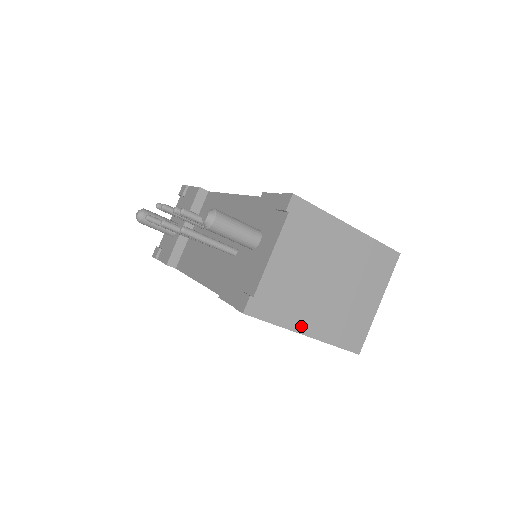
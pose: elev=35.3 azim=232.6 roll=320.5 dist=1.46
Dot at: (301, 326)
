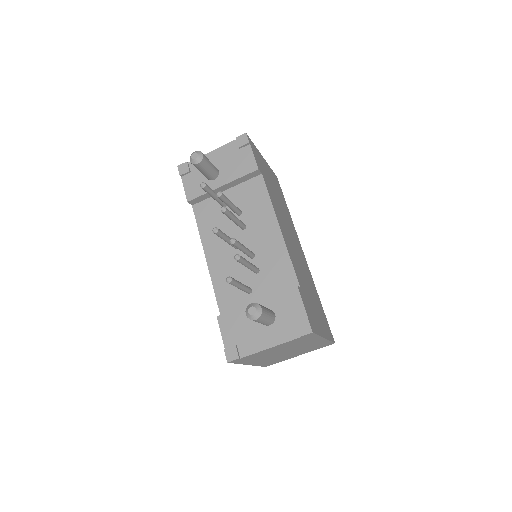
Dot at: (251, 363)
